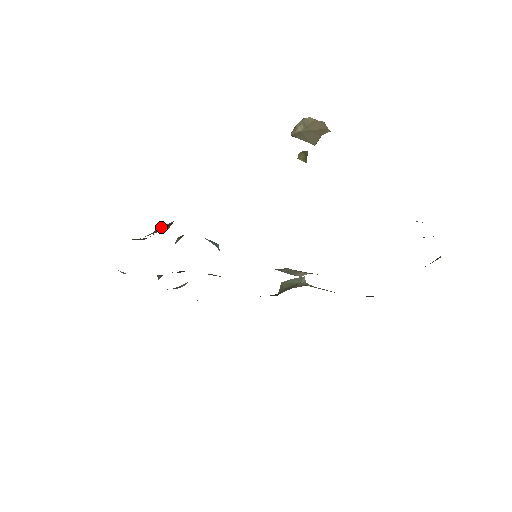
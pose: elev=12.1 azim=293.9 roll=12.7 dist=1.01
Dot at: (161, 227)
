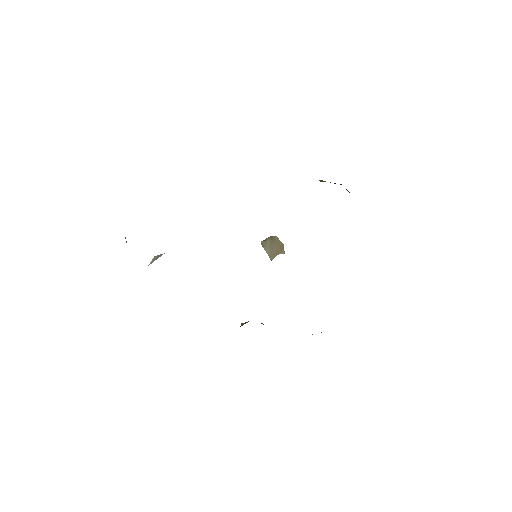
Dot at: occluded
